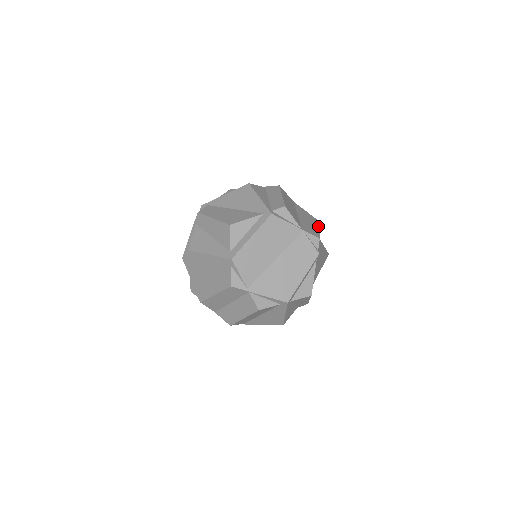
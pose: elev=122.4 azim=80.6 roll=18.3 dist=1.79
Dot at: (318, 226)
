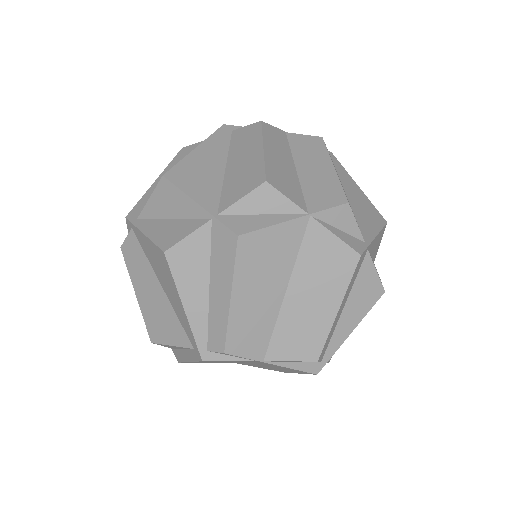
Dot at: occluded
